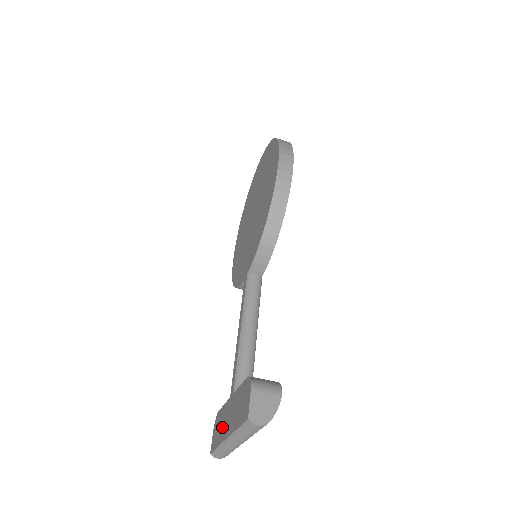
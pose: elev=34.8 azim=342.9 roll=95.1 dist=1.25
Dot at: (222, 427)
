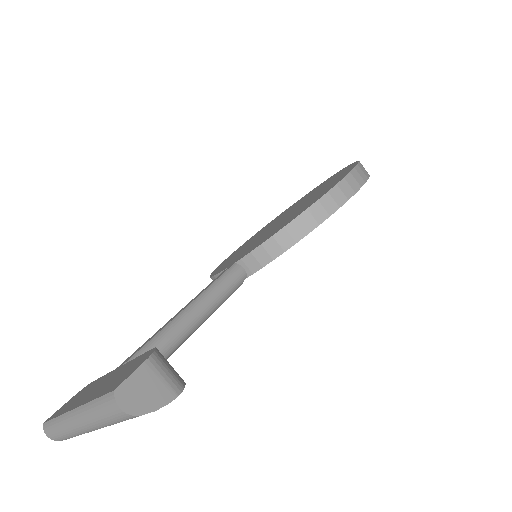
Dot at: (80, 397)
